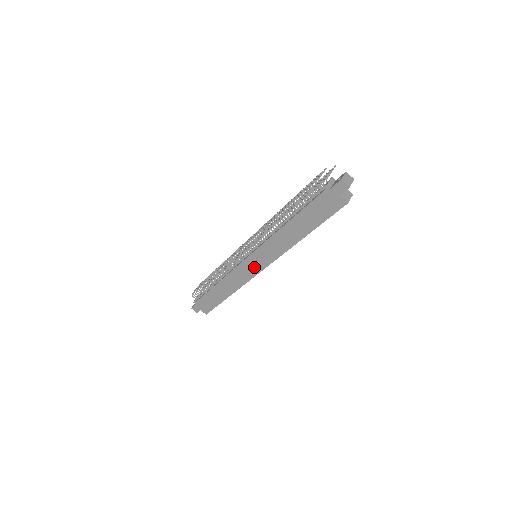
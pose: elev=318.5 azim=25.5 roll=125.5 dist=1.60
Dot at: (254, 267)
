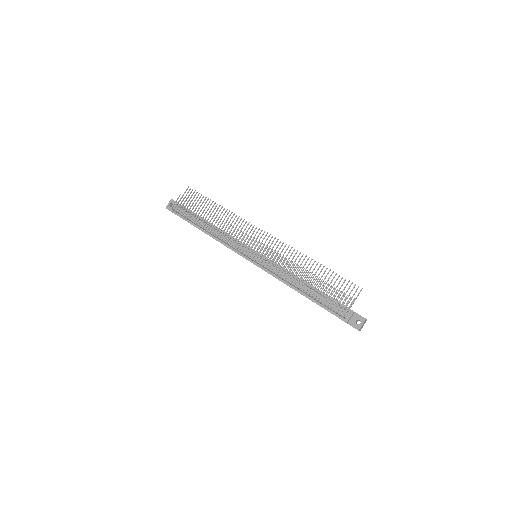
Dot at: occluded
